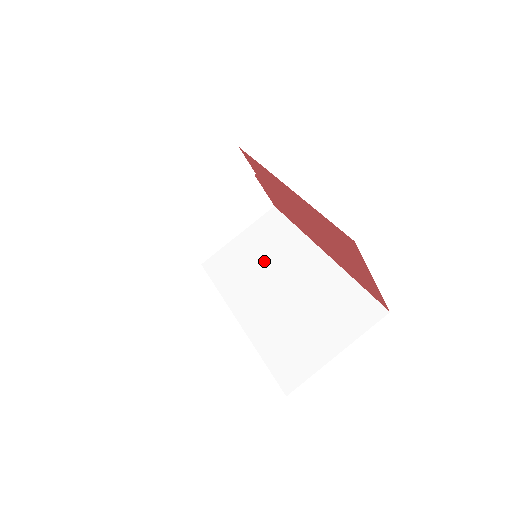
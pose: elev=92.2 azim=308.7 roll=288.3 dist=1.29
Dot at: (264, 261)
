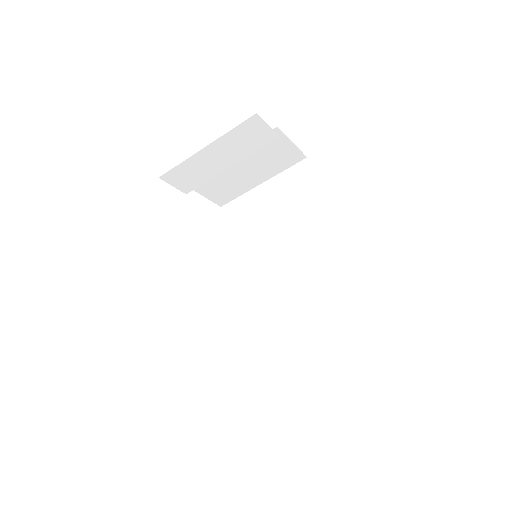
Dot at: (278, 234)
